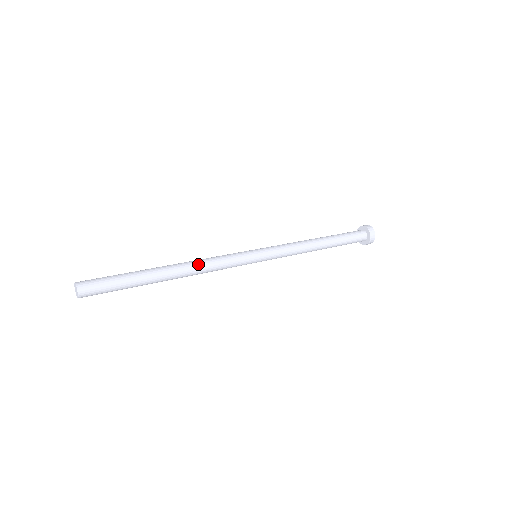
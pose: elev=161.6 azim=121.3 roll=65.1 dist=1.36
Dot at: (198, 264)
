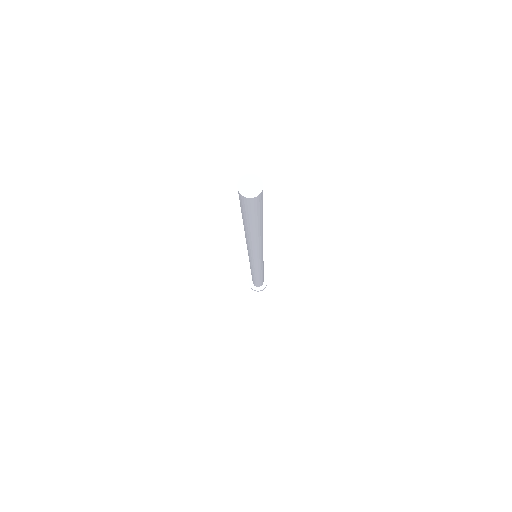
Dot at: occluded
